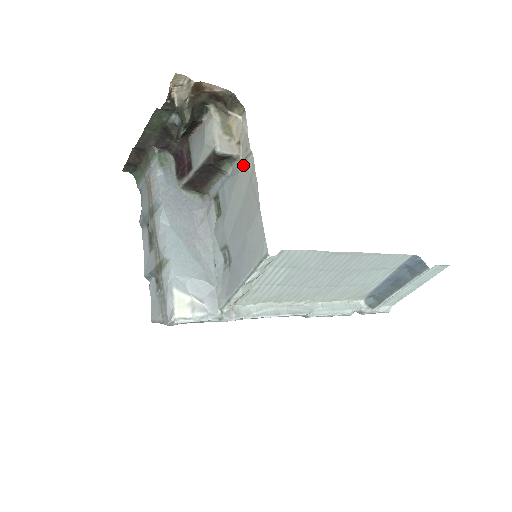
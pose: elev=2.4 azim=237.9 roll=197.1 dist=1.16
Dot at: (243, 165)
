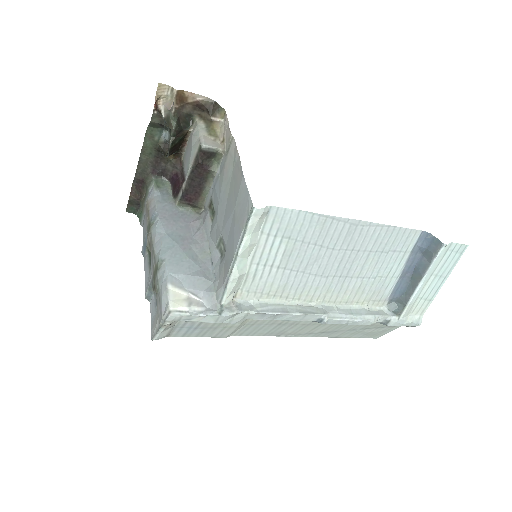
Dot at: (228, 154)
